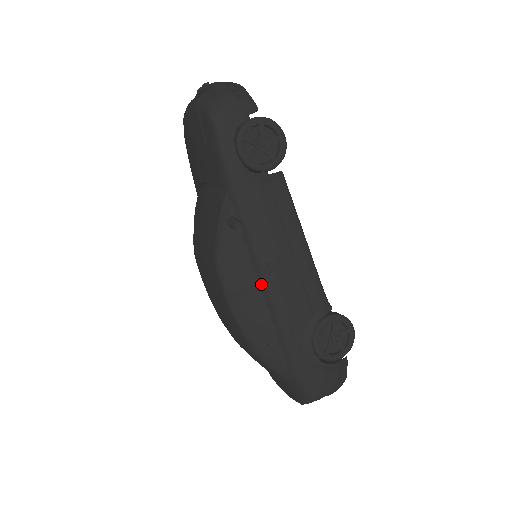
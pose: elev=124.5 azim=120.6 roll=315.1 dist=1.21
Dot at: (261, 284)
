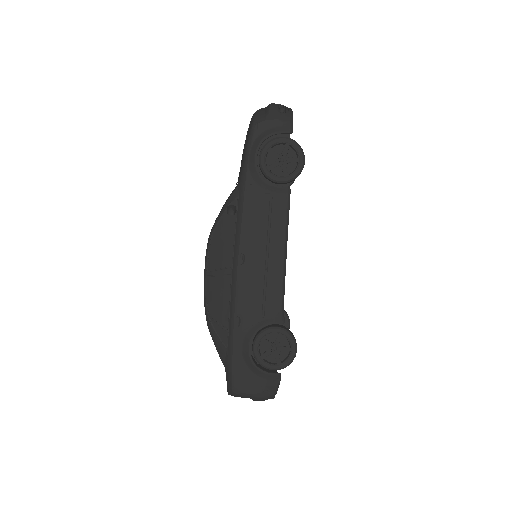
Dot at: (233, 269)
